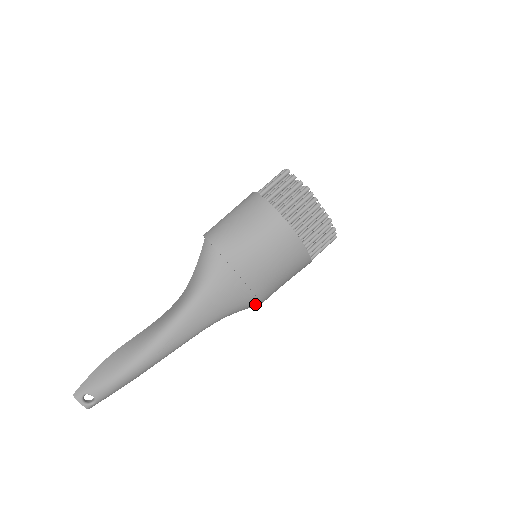
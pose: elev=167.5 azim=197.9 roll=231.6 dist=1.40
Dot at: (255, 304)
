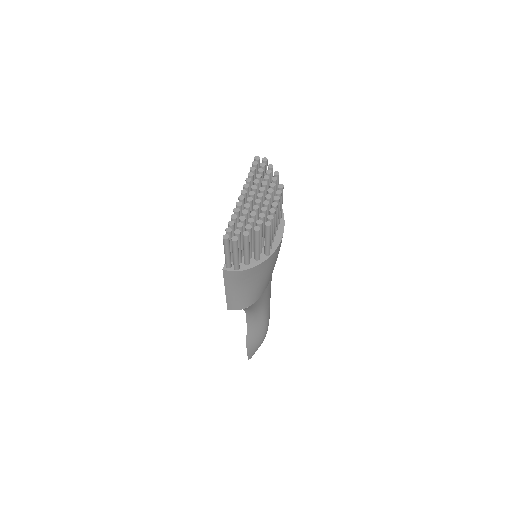
Dot at: occluded
